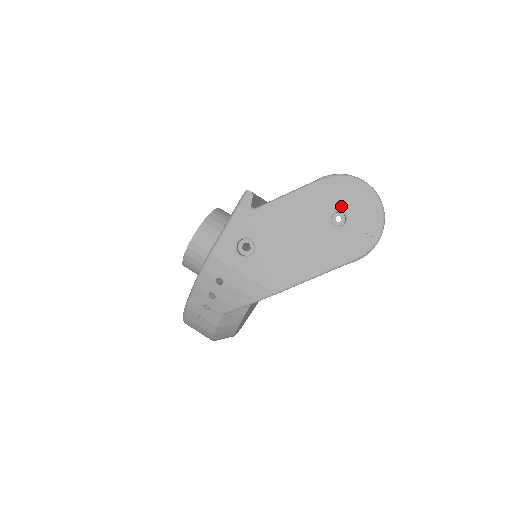
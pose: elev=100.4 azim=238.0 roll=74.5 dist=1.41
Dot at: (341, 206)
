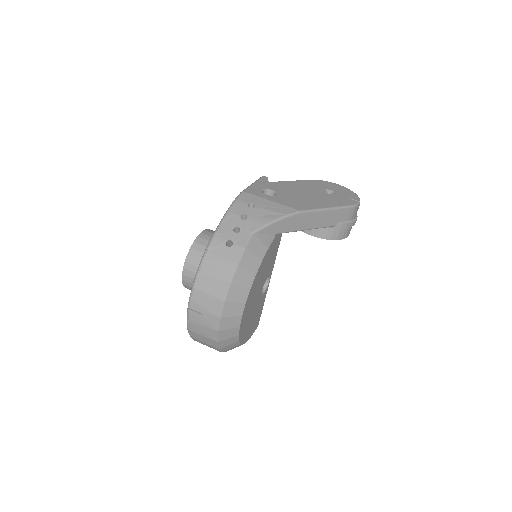
Dot at: (329, 188)
